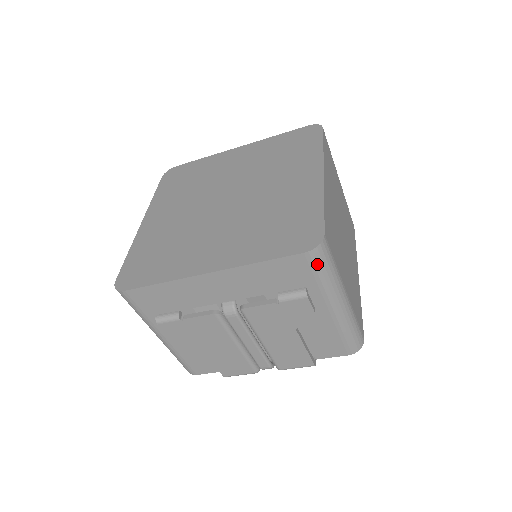
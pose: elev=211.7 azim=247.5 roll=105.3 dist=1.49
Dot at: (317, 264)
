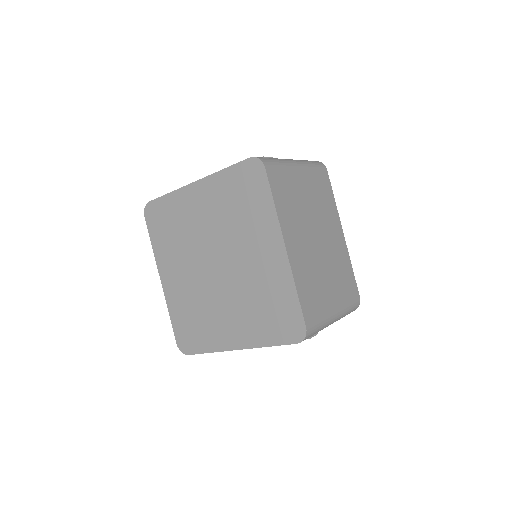
Dot at: occluded
